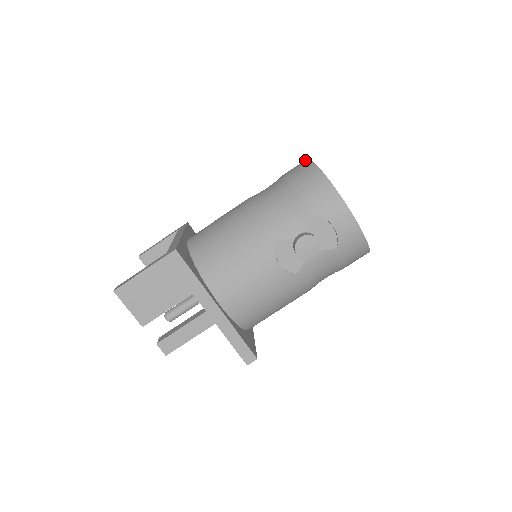
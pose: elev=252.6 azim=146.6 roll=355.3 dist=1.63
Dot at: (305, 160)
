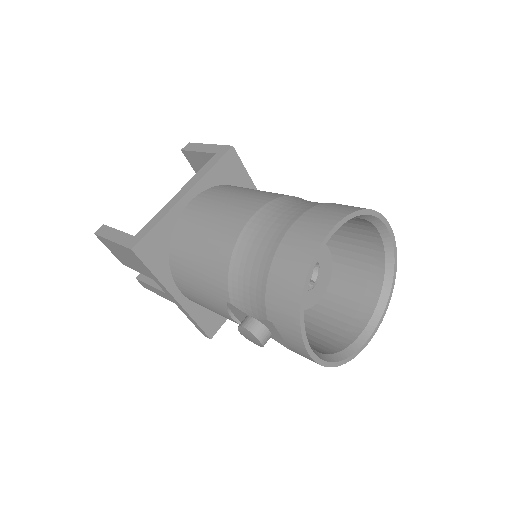
Dot at: (324, 231)
